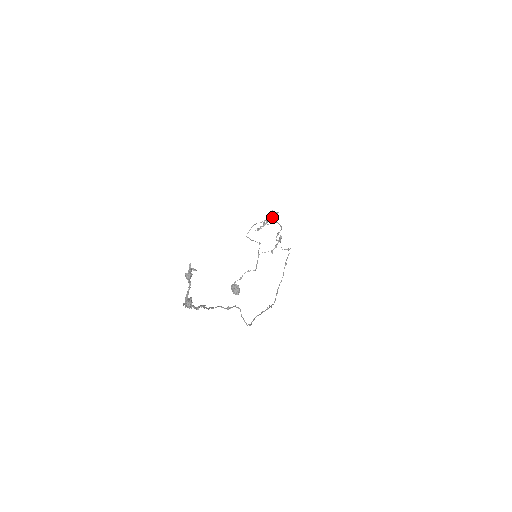
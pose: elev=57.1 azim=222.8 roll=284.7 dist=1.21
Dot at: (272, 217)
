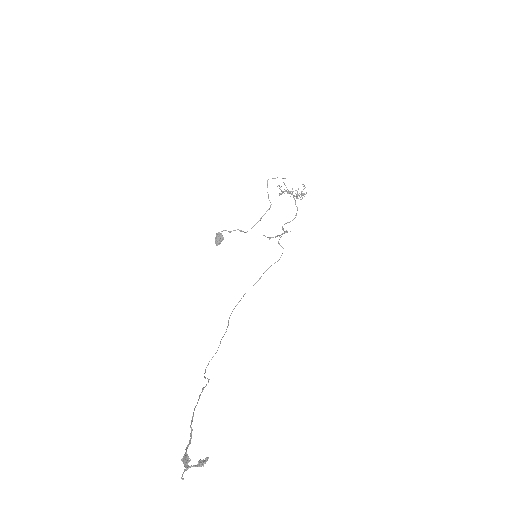
Dot at: (299, 196)
